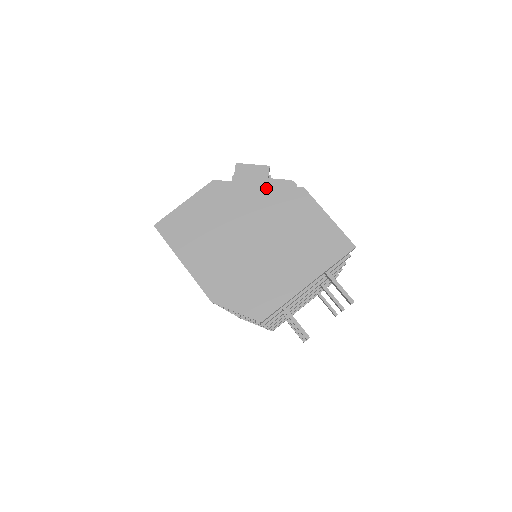
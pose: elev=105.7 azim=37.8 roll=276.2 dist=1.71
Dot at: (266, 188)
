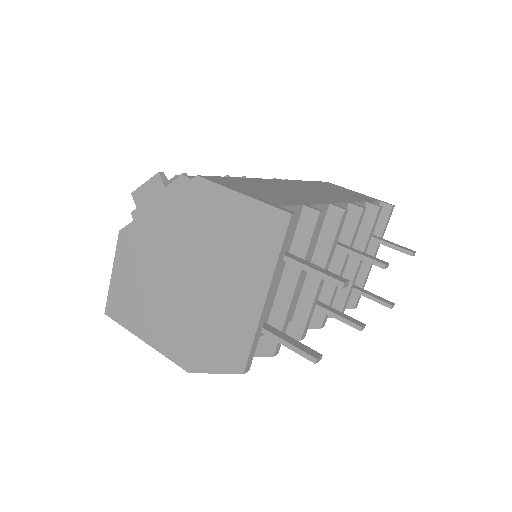
Dot at: (164, 205)
